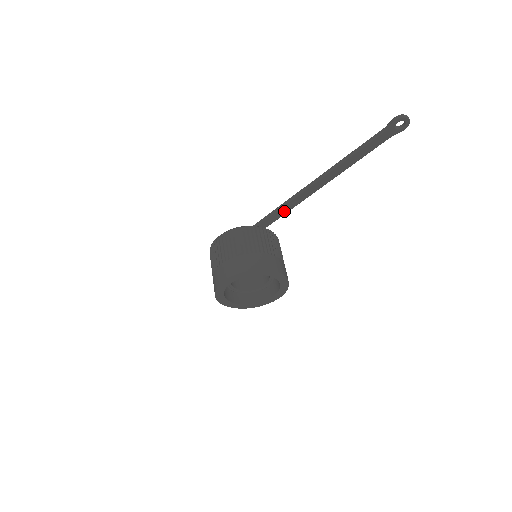
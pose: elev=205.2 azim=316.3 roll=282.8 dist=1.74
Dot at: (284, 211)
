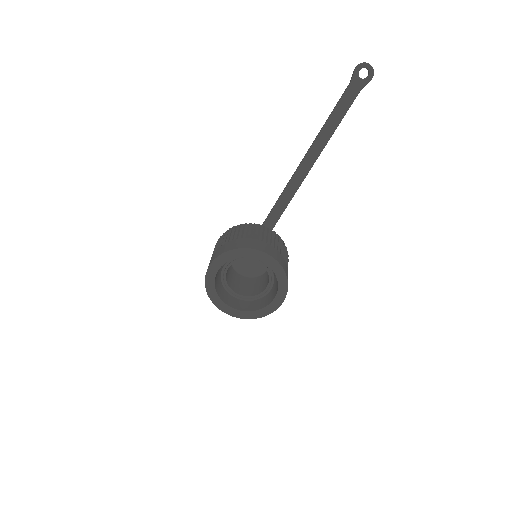
Dot at: (282, 206)
